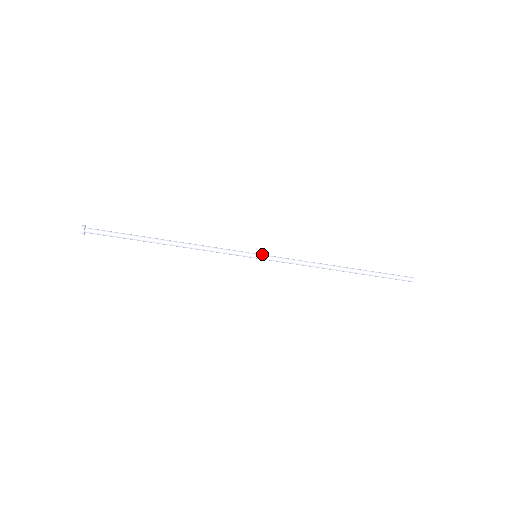
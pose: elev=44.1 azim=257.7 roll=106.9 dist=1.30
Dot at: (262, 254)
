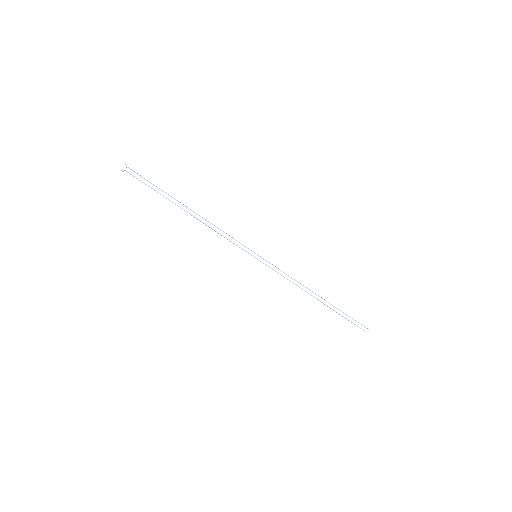
Dot at: (261, 257)
